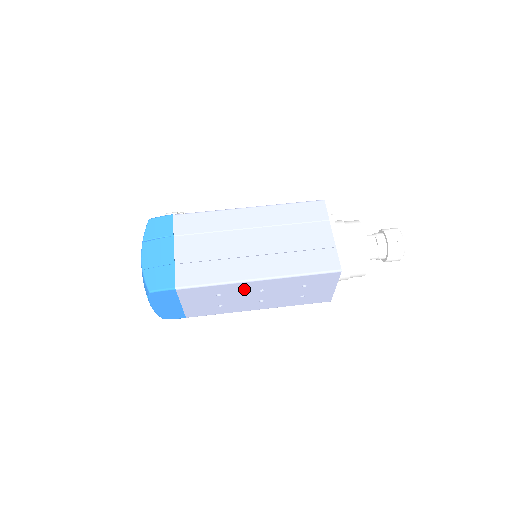
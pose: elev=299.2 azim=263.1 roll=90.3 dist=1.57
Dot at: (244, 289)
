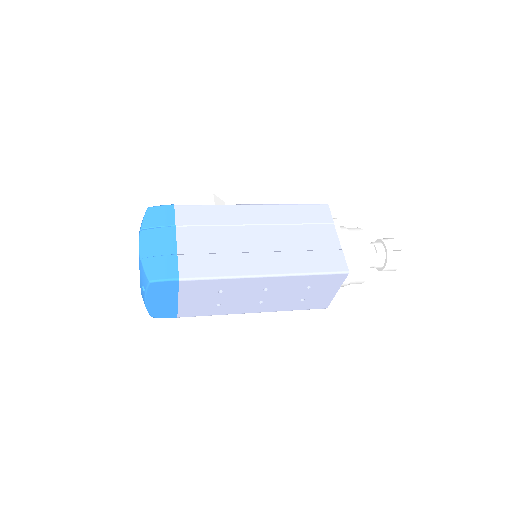
Dot at: (249, 286)
